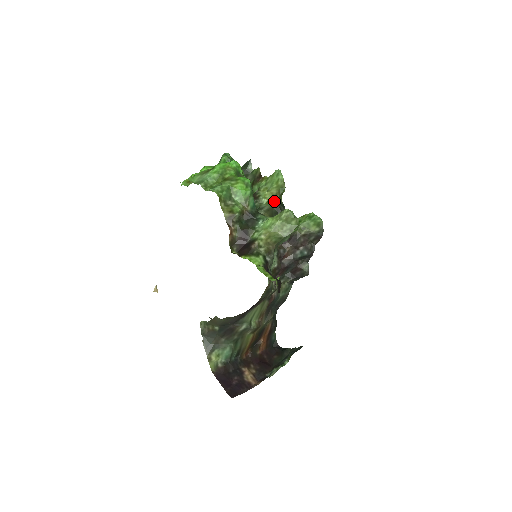
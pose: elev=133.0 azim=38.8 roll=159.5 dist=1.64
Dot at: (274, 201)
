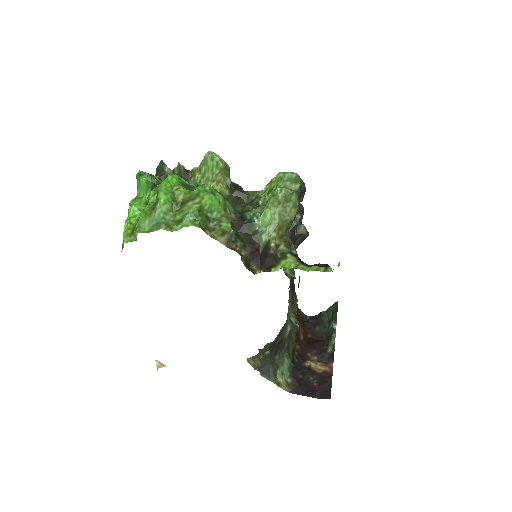
Dot at: (228, 188)
